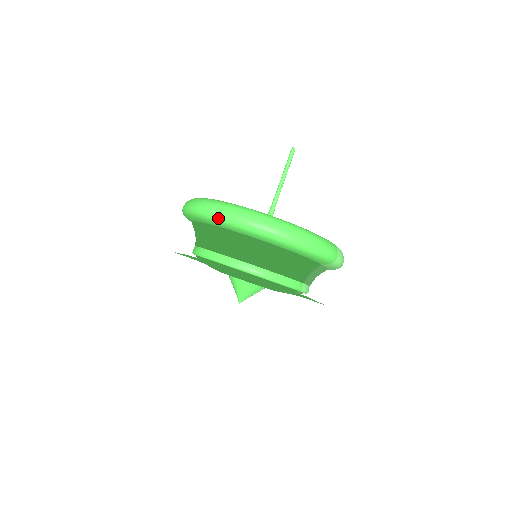
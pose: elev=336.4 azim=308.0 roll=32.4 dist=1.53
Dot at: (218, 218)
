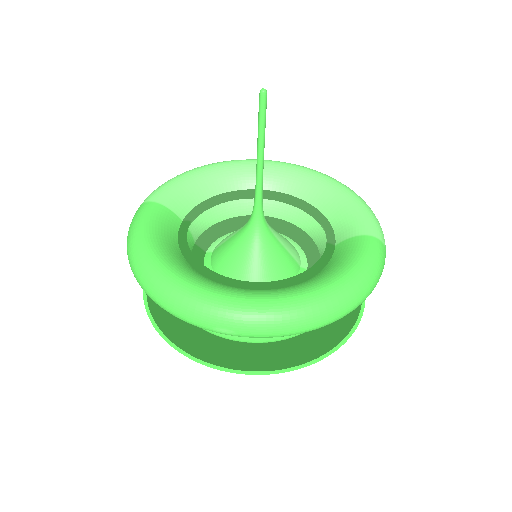
Dot at: occluded
